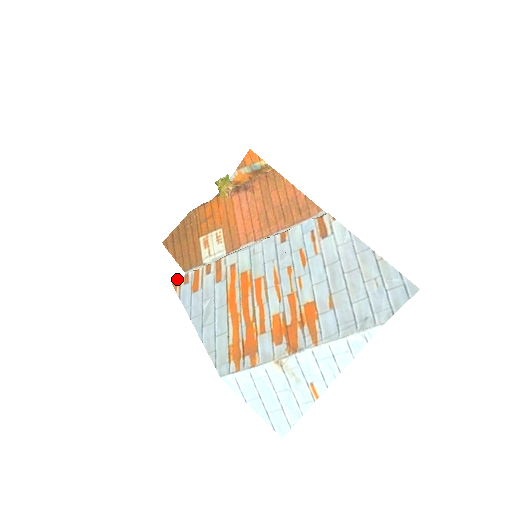
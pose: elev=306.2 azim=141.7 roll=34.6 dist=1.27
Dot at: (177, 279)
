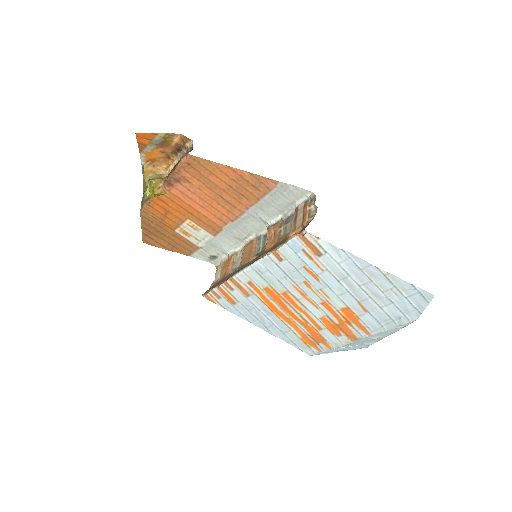
Dot at: (207, 295)
